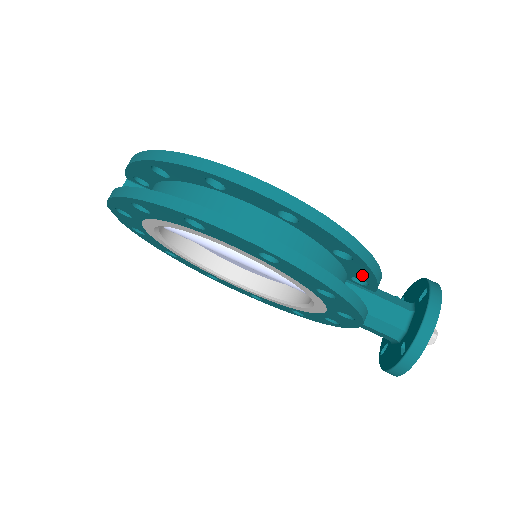
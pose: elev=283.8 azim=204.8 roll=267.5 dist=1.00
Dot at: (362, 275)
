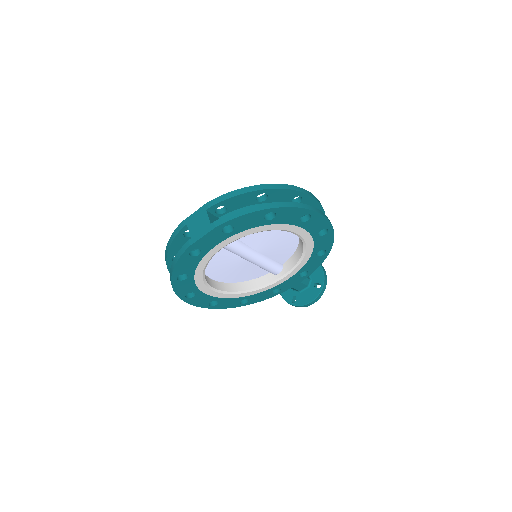
Dot at: occluded
